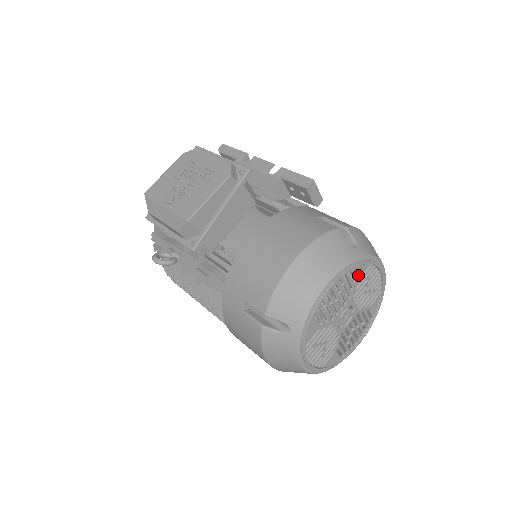
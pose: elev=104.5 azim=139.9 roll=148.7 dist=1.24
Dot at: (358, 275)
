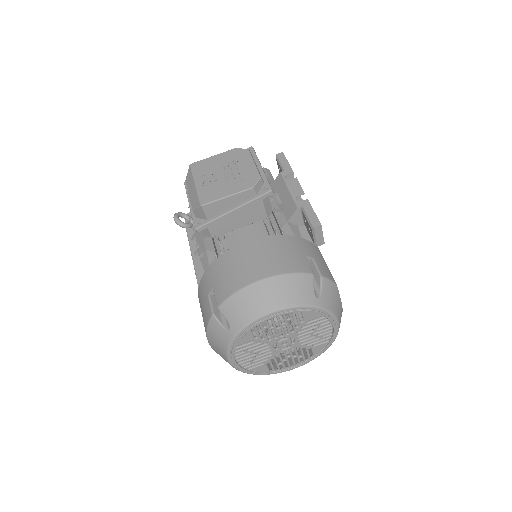
Dot at: (308, 319)
